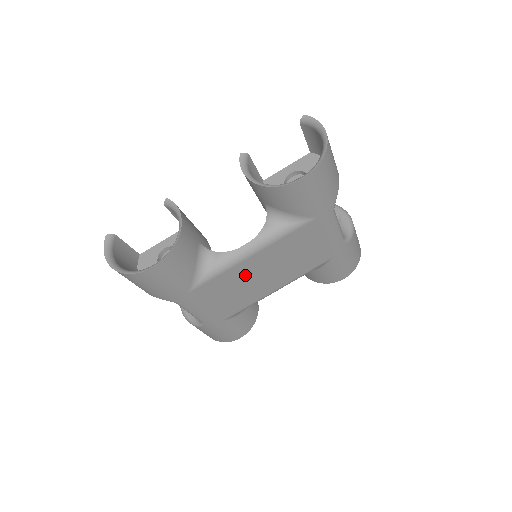
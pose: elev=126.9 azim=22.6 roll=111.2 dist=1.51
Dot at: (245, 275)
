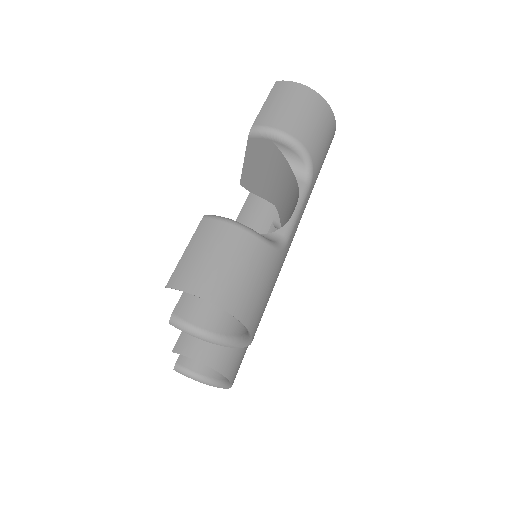
Dot at: occluded
